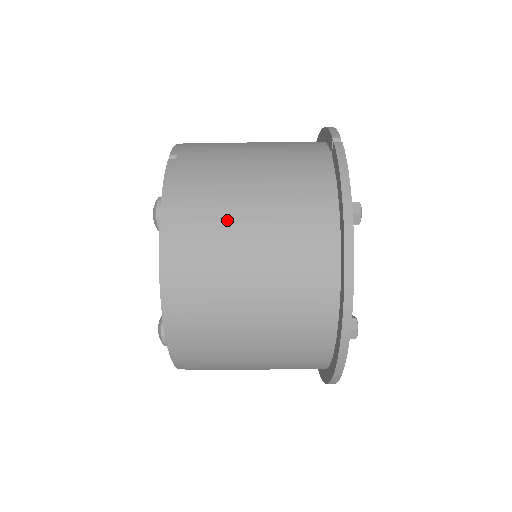
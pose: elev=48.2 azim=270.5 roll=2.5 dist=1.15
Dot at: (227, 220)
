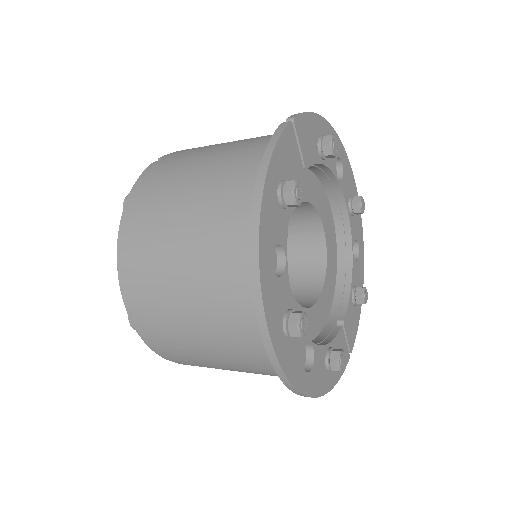
Dot at: (169, 207)
